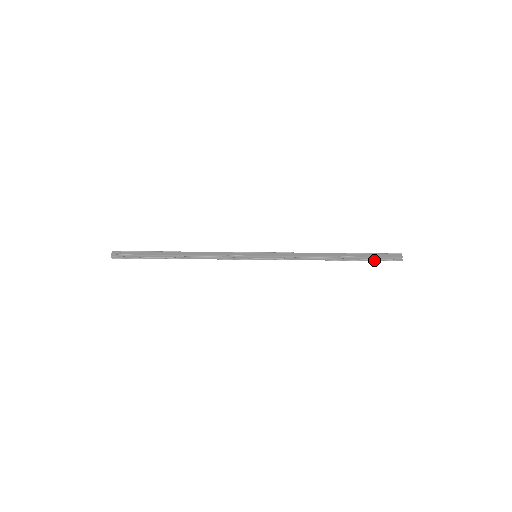
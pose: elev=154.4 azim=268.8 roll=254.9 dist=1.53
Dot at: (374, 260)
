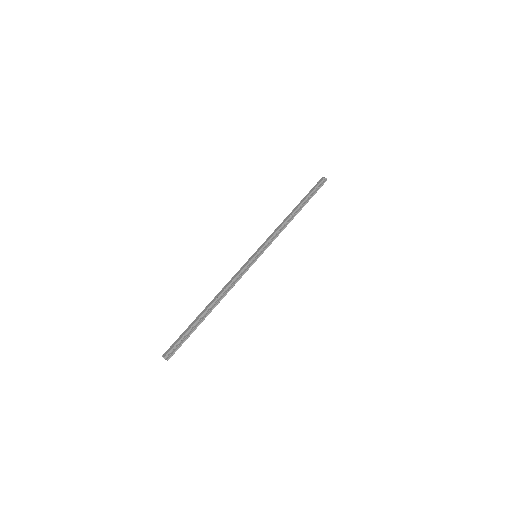
Dot at: (315, 193)
